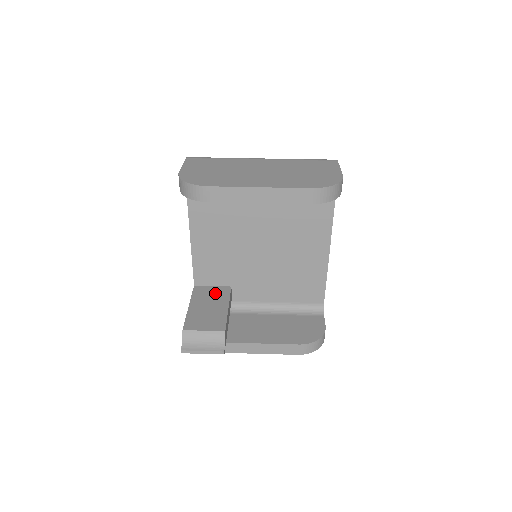
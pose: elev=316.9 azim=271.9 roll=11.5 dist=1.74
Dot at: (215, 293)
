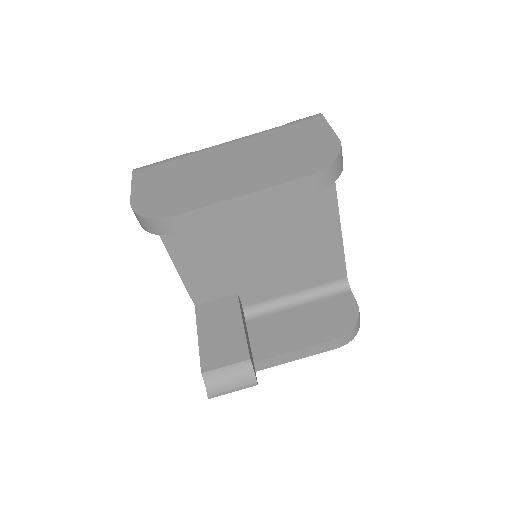
Dot at: (222, 309)
